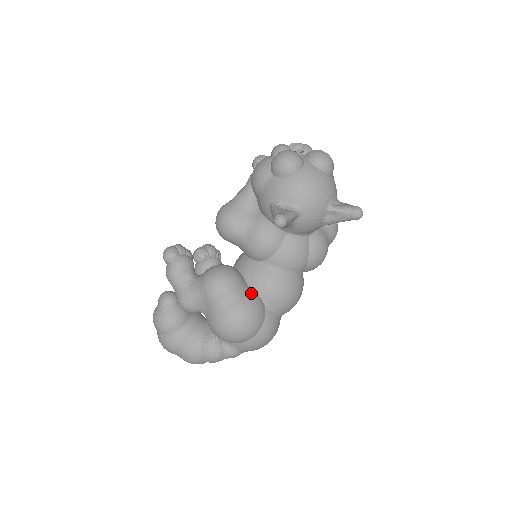
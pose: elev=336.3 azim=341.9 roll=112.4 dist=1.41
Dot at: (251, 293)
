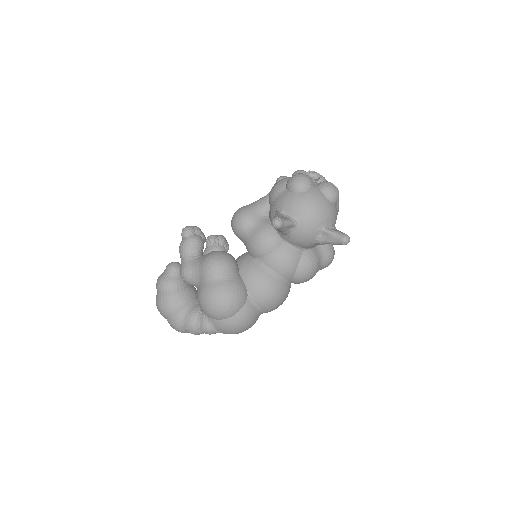
Dot at: (239, 280)
